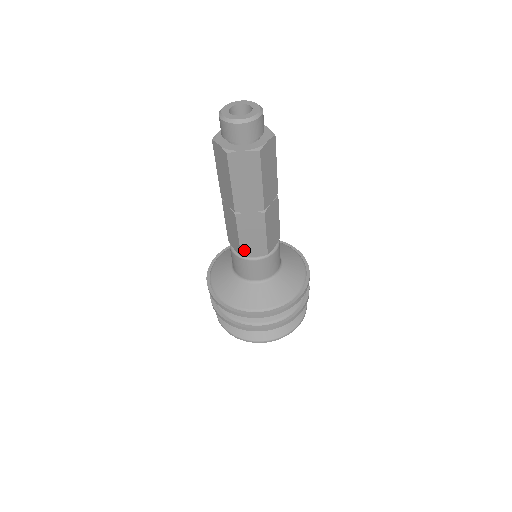
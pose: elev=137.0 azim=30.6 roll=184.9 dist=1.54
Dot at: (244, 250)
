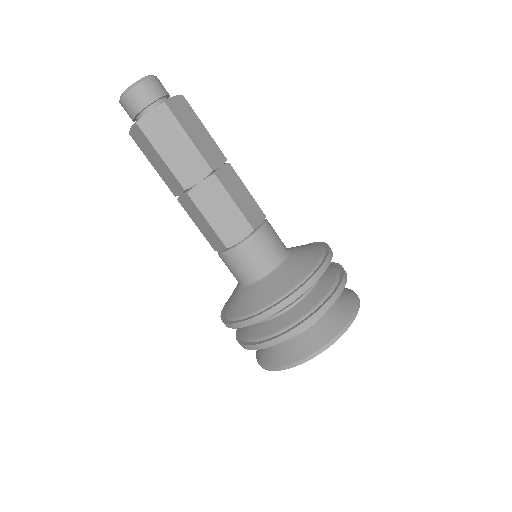
Dot at: (225, 238)
